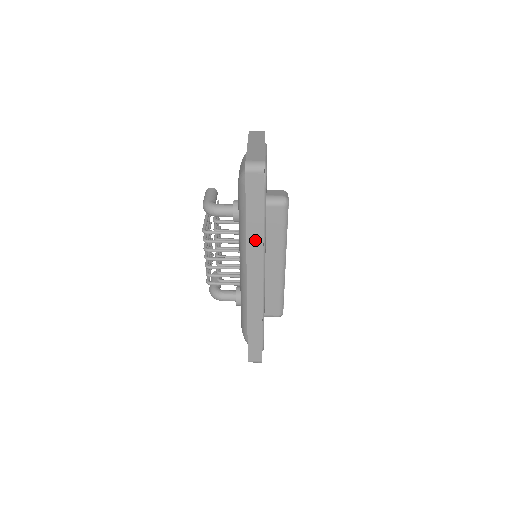
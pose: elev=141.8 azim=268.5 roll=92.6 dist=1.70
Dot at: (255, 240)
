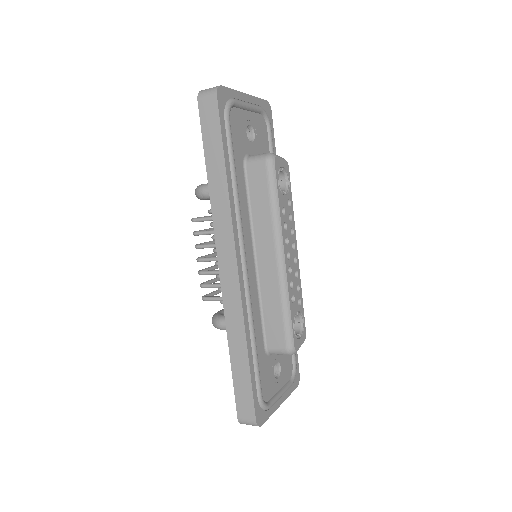
Dot at: (220, 197)
